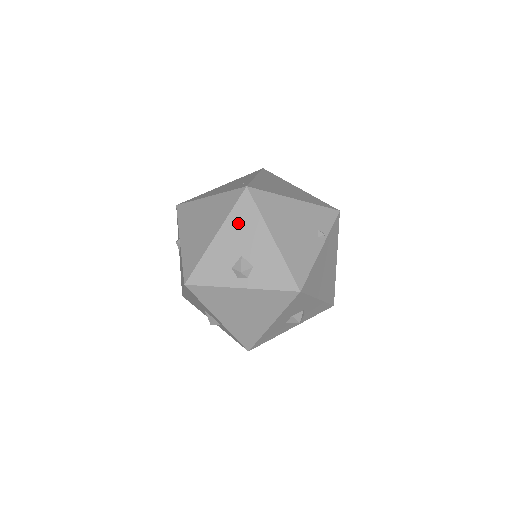
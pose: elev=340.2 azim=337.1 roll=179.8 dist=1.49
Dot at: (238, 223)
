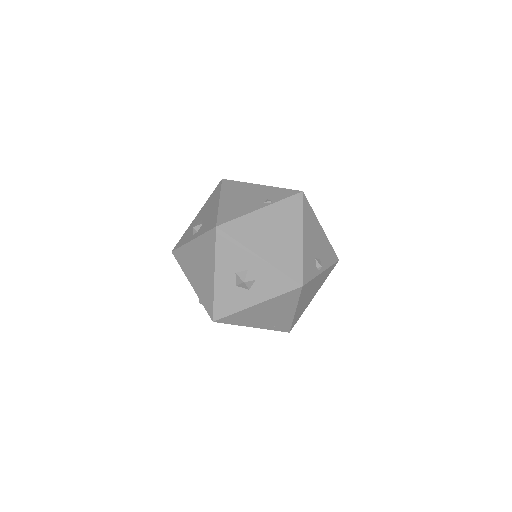
Dot at: (209, 202)
